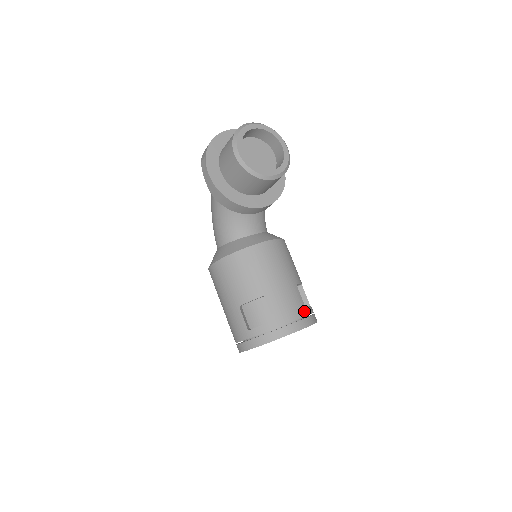
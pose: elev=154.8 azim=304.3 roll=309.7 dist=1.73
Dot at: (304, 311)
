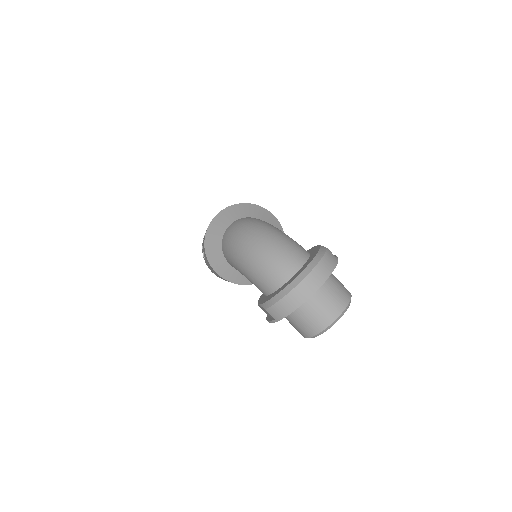
Dot at: occluded
